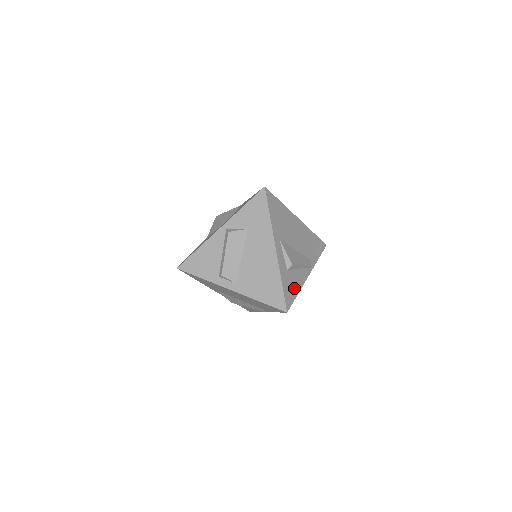
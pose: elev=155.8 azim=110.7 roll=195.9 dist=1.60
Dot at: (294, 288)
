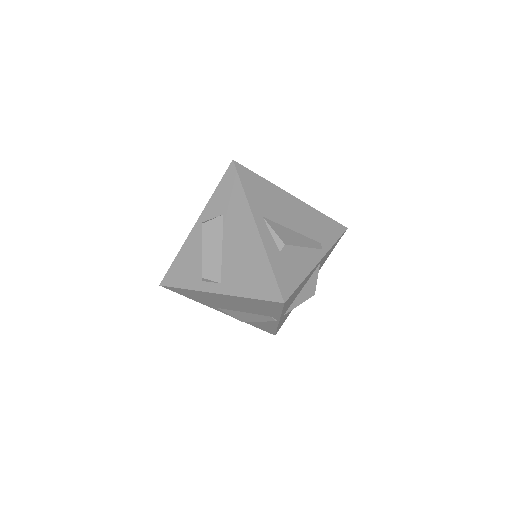
Dot at: (295, 274)
